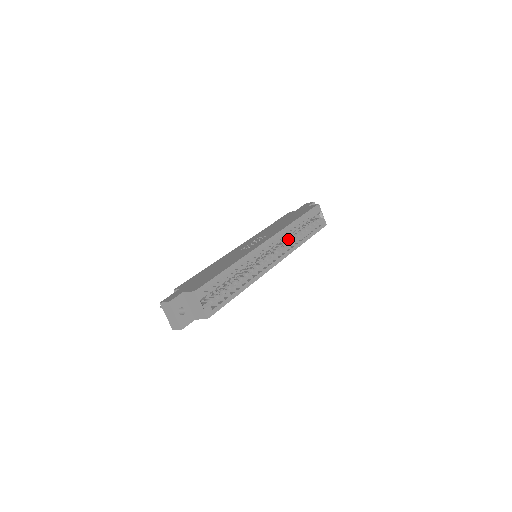
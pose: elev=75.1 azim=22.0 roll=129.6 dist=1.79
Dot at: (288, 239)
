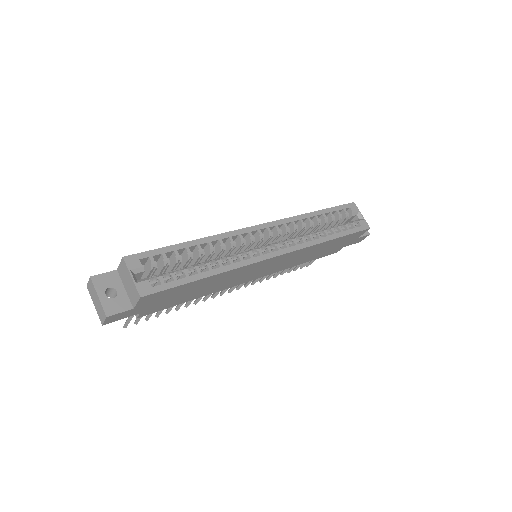
Dot at: occluded
